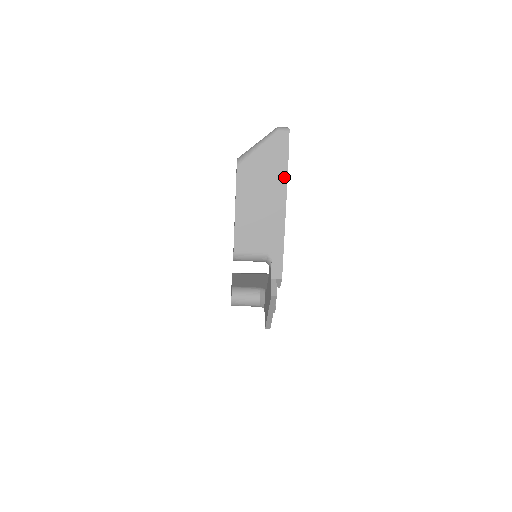
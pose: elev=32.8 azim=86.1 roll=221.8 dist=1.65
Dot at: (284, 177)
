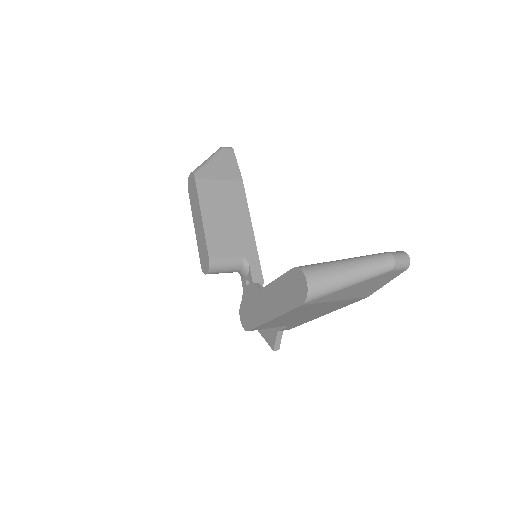
Dot at: (358, 300)
